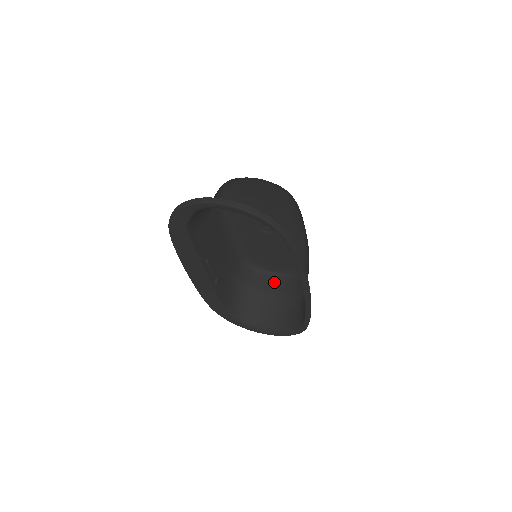
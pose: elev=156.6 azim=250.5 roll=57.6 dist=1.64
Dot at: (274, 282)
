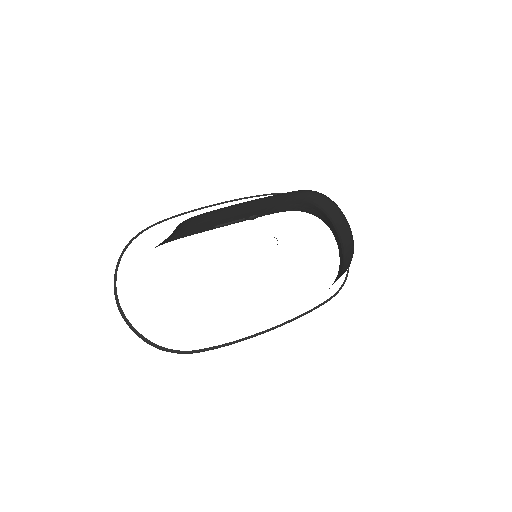
Dot at: (342, 225)
